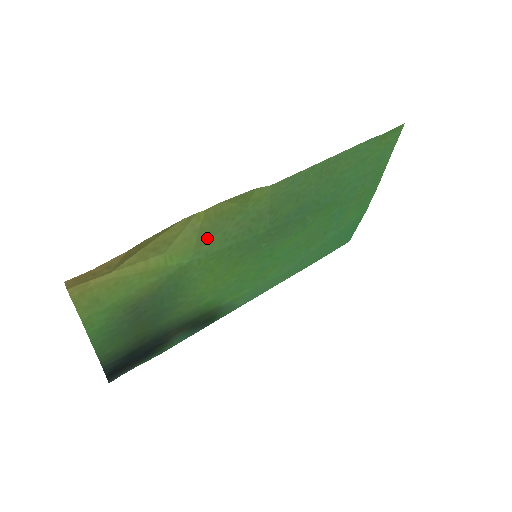
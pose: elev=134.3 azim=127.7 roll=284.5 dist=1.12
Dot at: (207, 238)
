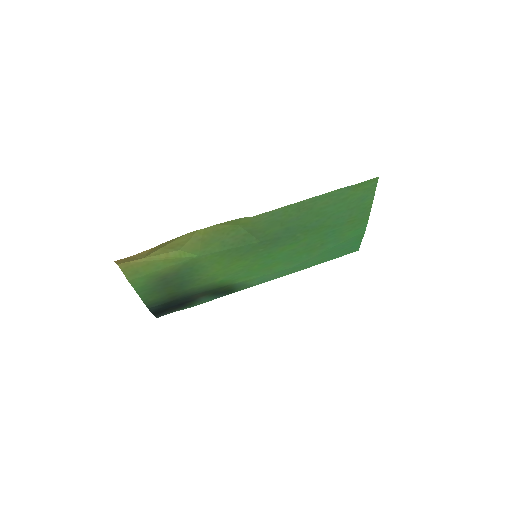
Dot at: (209, 244)
